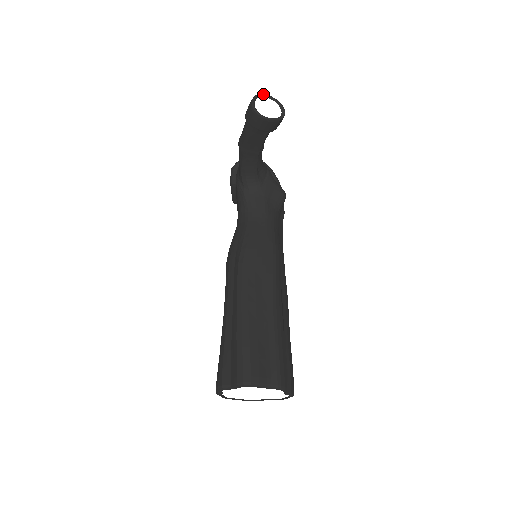
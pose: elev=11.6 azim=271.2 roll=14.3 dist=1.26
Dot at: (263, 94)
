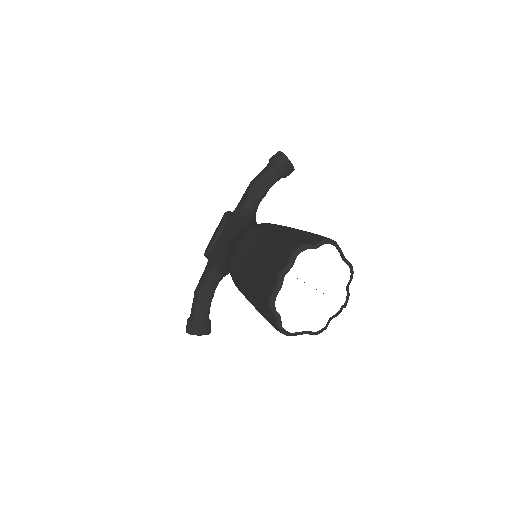
Dot at: occluded
